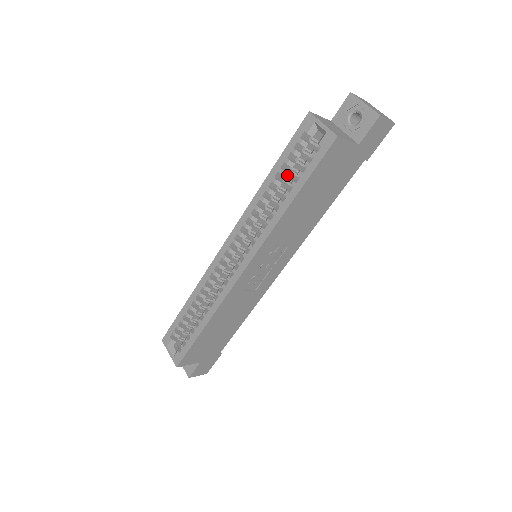
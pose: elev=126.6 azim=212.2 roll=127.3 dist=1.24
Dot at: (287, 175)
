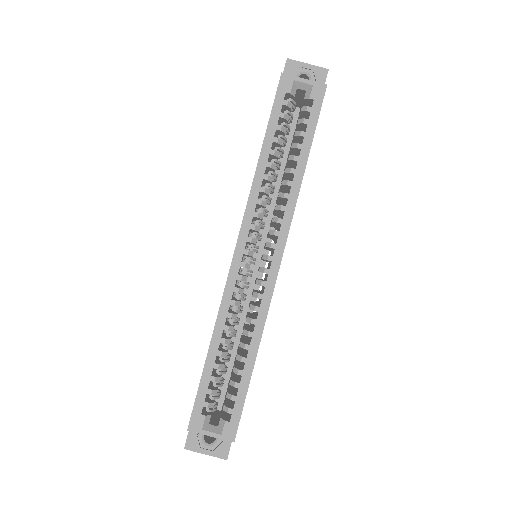
Dot at: occluded
